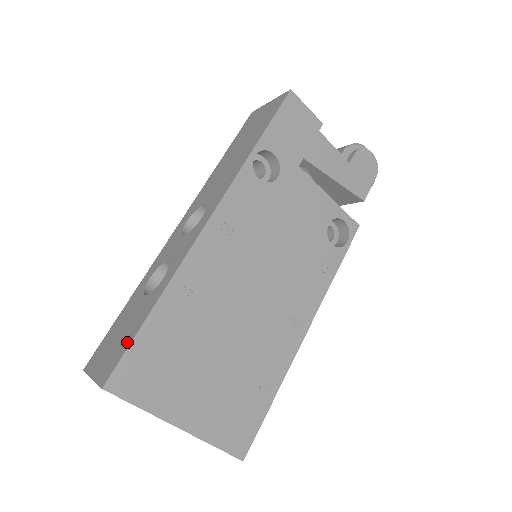
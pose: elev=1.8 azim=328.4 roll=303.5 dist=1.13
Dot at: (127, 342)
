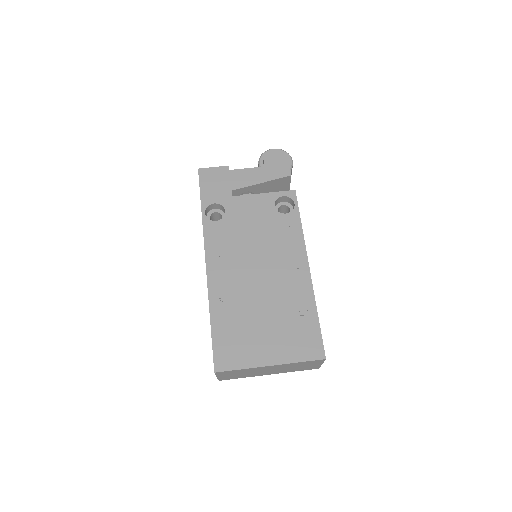
Dot at: occluded
